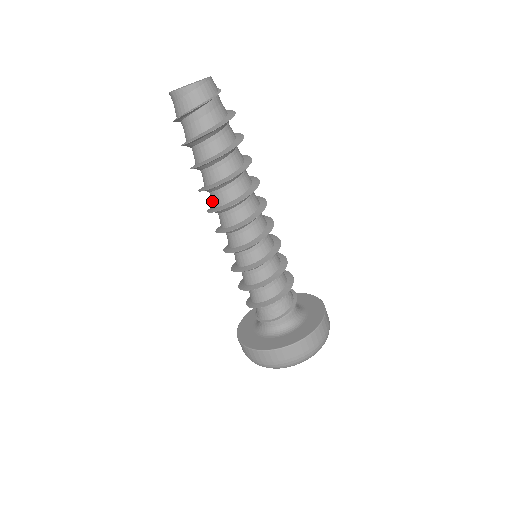
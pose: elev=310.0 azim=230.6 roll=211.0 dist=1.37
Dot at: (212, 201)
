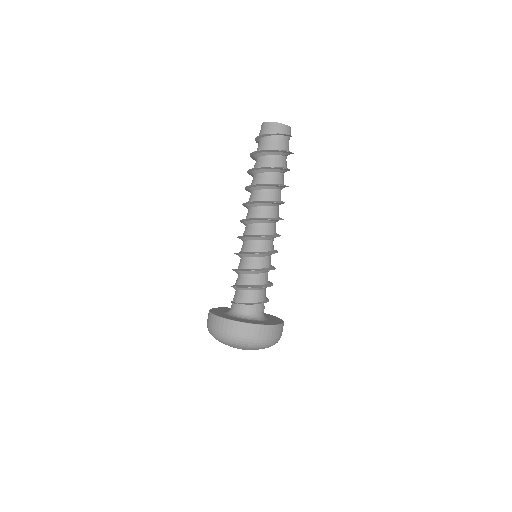
Dot at: occluded
